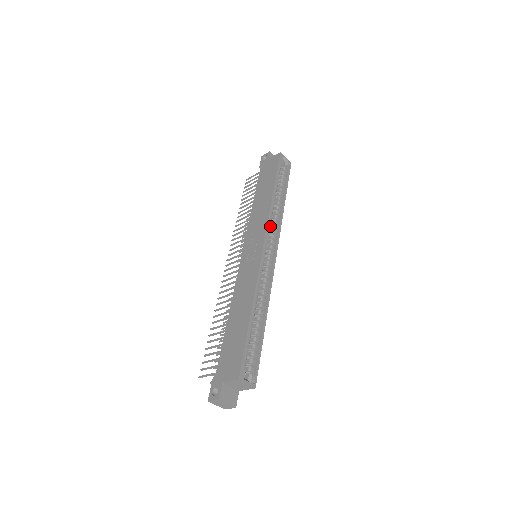
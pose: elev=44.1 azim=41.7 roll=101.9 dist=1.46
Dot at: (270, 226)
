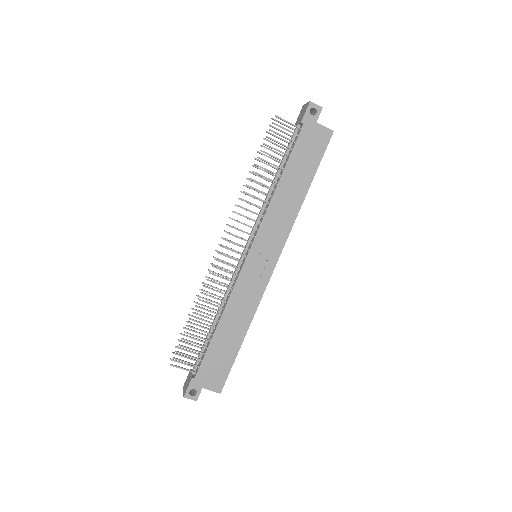
Dot at: occluded
